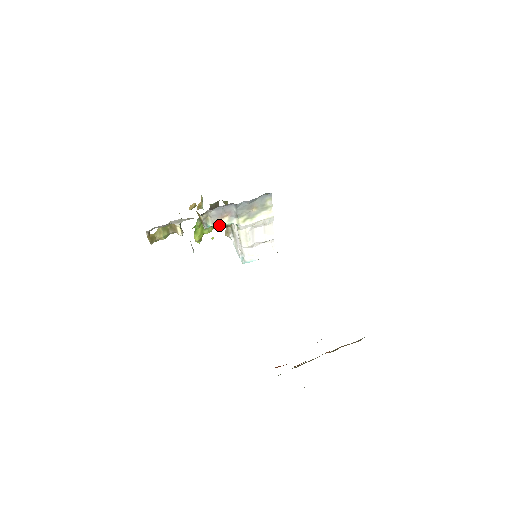
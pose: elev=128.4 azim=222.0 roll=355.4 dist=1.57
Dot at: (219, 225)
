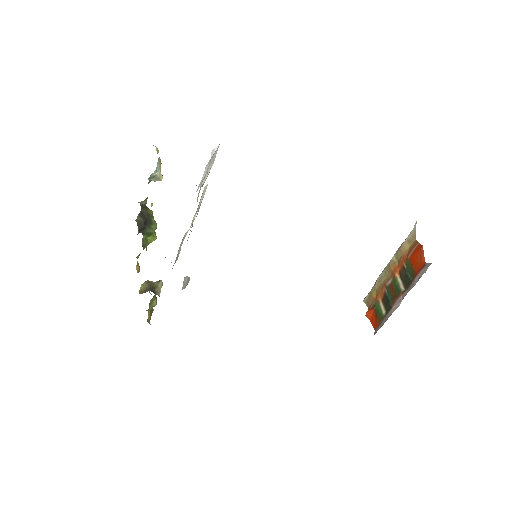
Dot at: occluded
